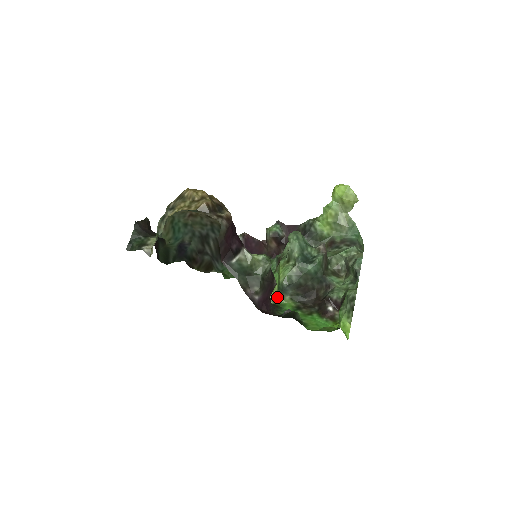
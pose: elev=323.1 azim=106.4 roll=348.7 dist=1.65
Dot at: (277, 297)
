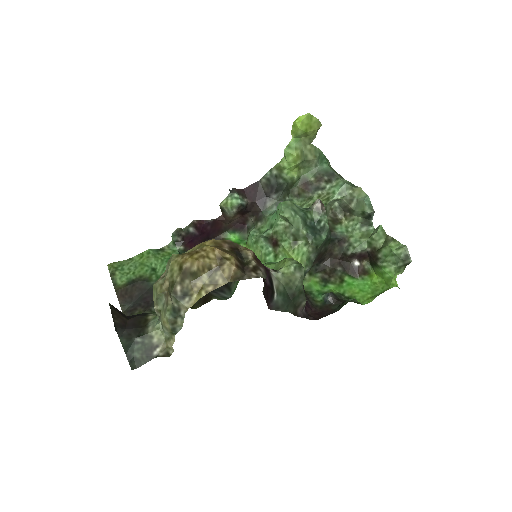
Dot at: occluded
